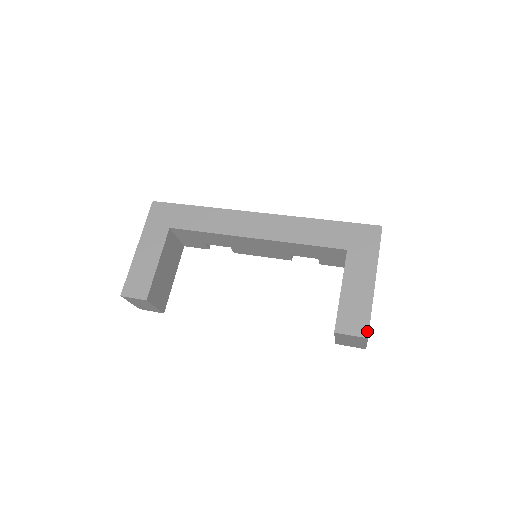
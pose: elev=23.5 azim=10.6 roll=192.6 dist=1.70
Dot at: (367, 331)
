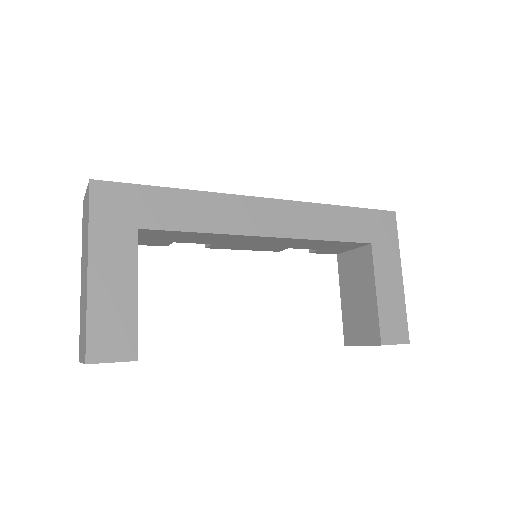
Dot at: (408, 336)
